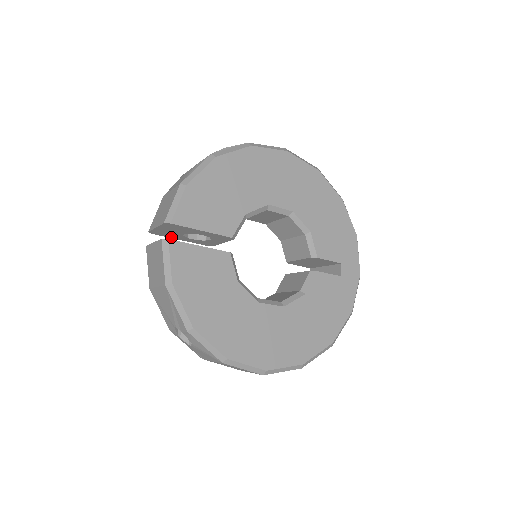
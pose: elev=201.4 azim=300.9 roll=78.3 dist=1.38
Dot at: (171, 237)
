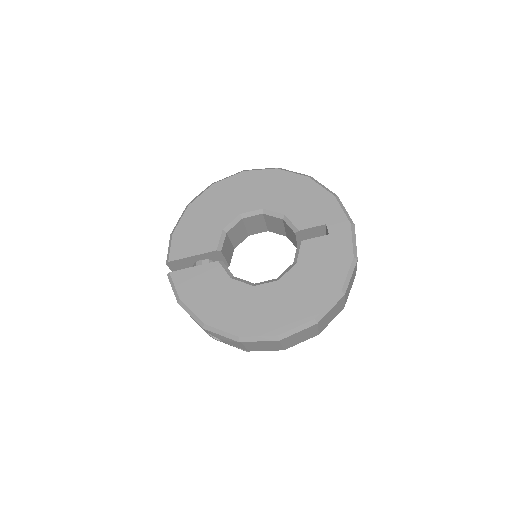
Dot at: occluded
